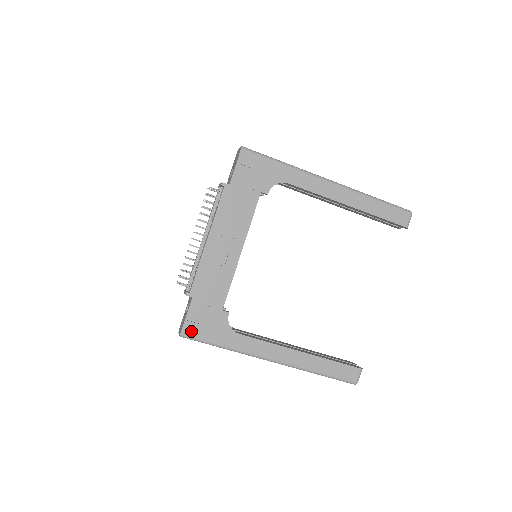
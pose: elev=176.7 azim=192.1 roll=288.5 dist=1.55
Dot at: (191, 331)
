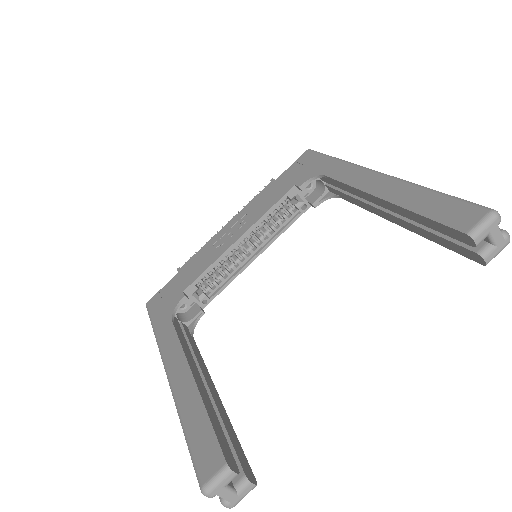
Dot at: (153, 303)
